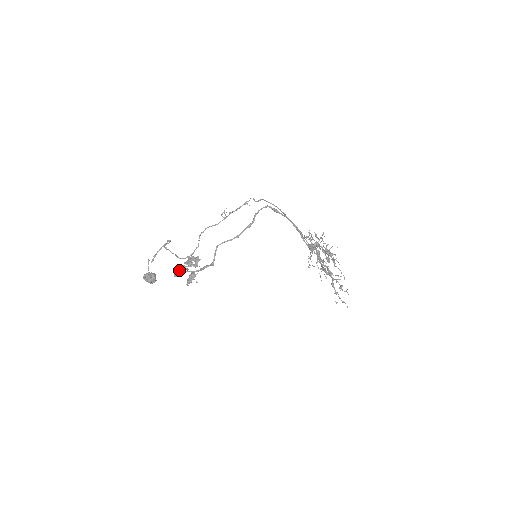
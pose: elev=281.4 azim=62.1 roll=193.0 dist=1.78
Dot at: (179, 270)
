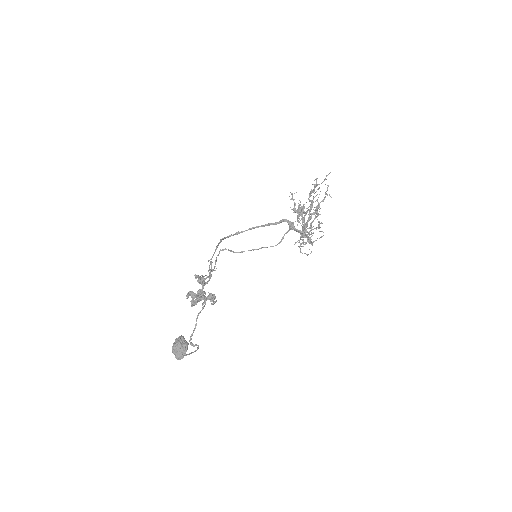
Dot at: (189, 292)
